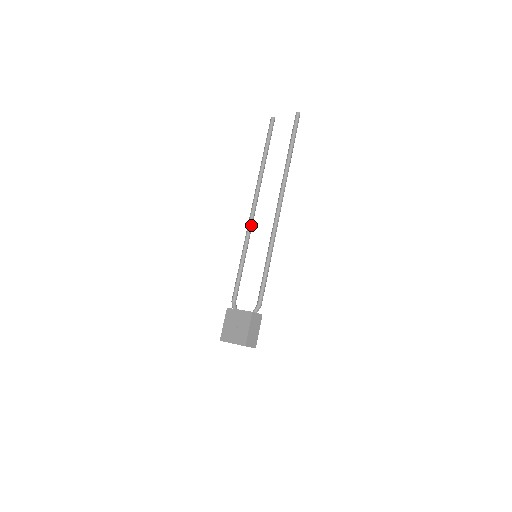
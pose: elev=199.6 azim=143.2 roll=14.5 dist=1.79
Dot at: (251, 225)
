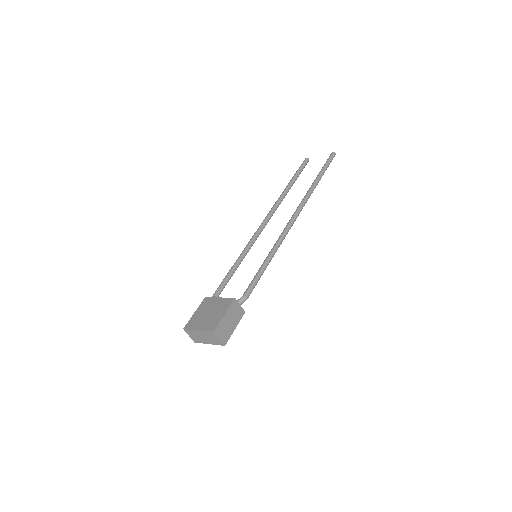
Dot at: (259, 232)
